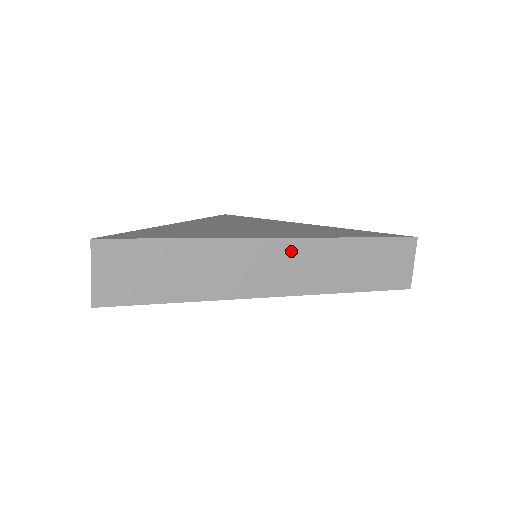
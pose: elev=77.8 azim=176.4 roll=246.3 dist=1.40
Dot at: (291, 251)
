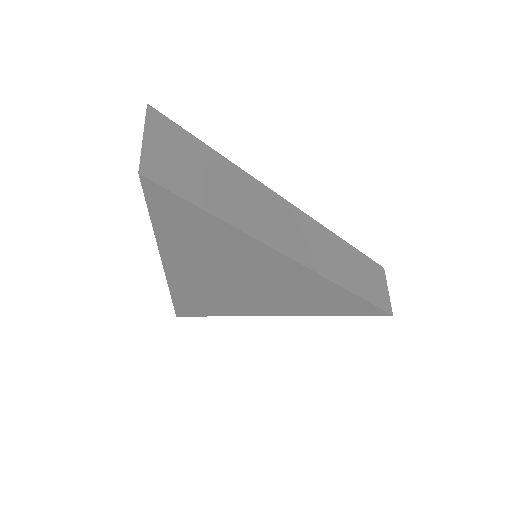
Dot at: (309, 227)
